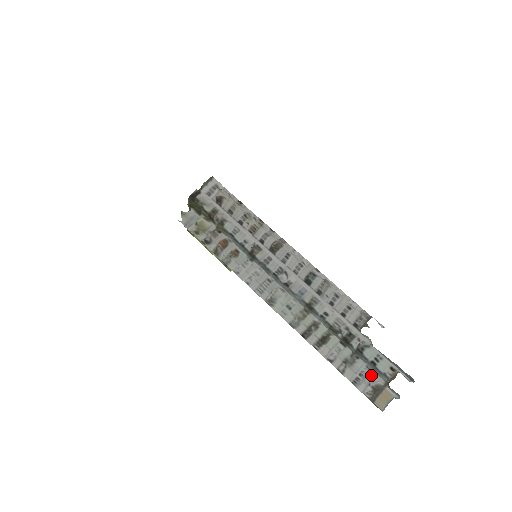
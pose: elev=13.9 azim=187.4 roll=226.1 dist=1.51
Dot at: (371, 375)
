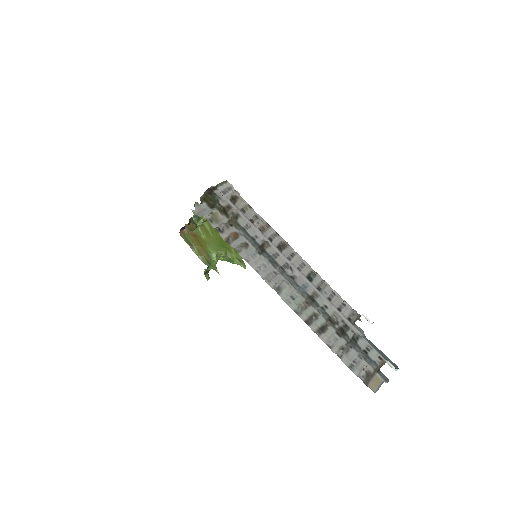
Dot at: (363, 363)
